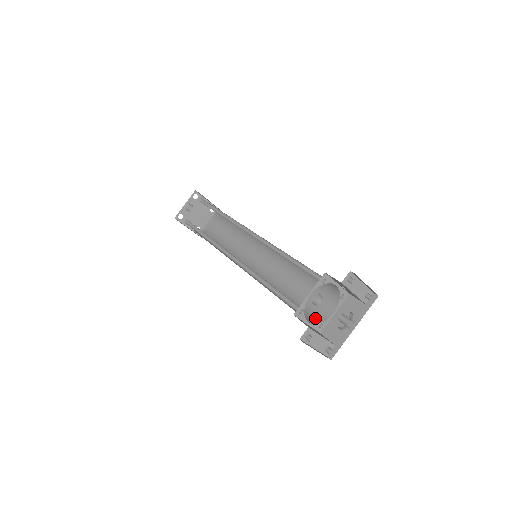
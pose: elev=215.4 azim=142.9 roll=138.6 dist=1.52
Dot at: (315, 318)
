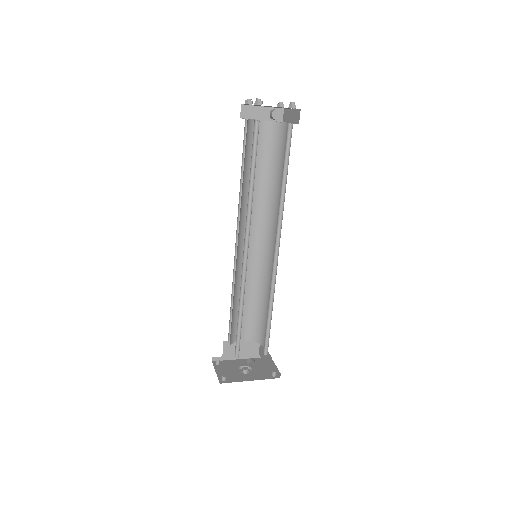
Dot at: (233, 337)
